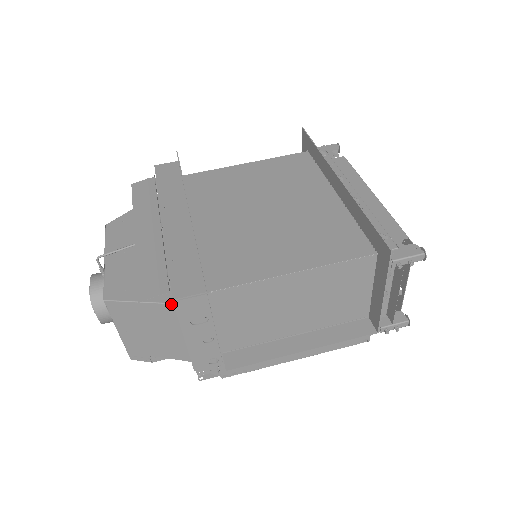
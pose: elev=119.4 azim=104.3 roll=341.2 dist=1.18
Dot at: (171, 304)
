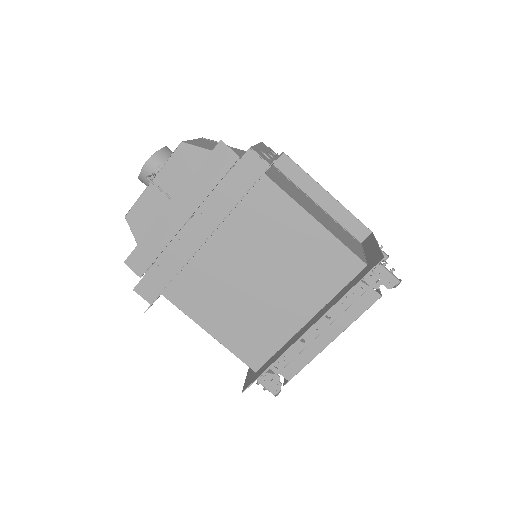
Dot at: occluded
